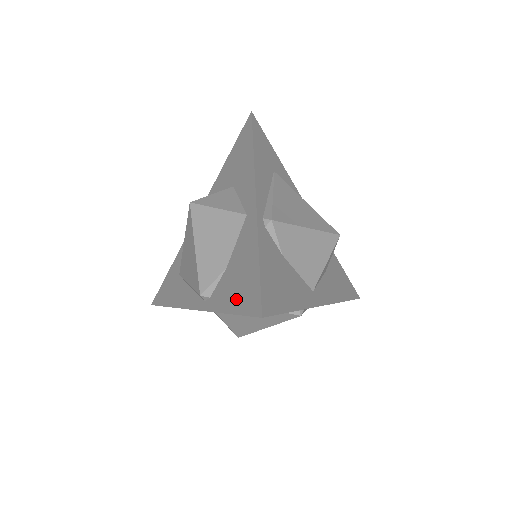
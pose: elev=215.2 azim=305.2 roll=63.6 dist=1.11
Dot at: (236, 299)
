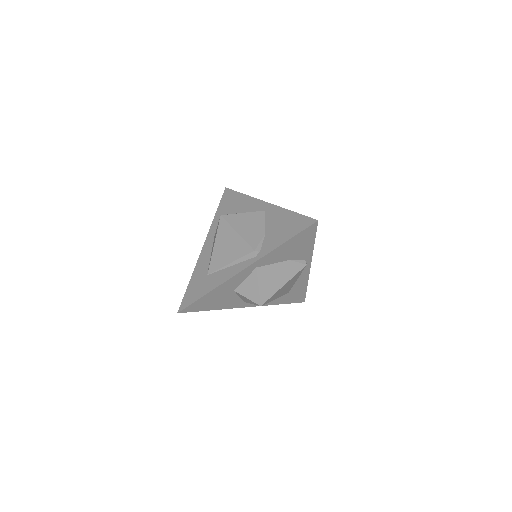
Dot at: (288, 233)
